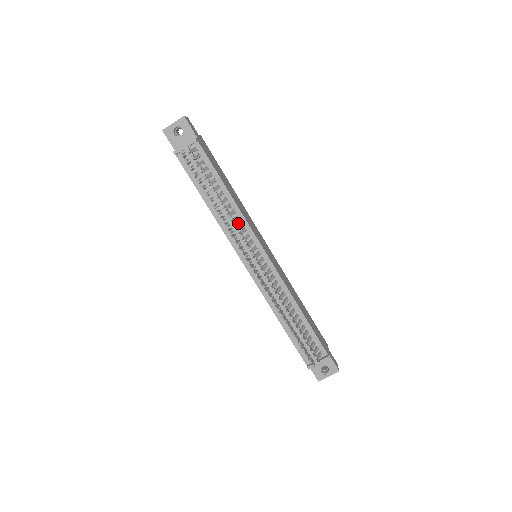
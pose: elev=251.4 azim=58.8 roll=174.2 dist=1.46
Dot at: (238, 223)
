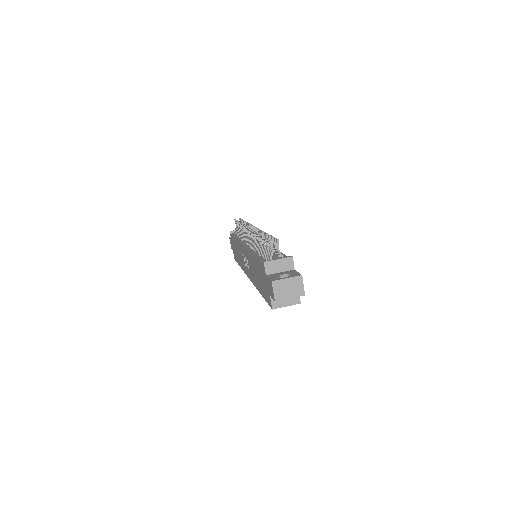
Dot at: occluded
